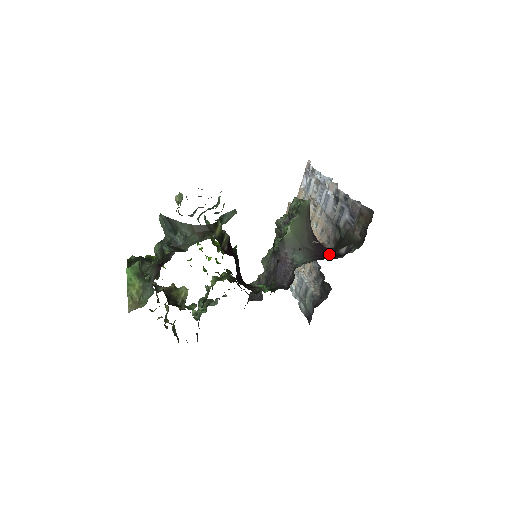
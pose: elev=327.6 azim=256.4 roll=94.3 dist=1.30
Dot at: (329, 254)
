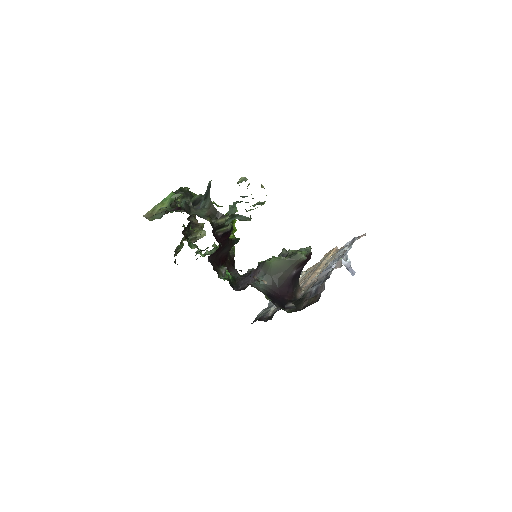
Dot at: (285, 299)
